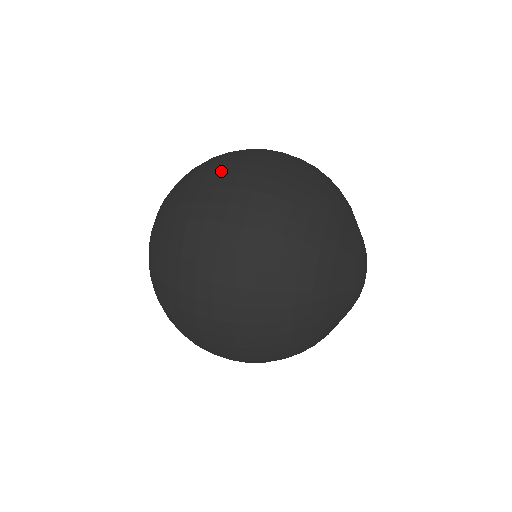
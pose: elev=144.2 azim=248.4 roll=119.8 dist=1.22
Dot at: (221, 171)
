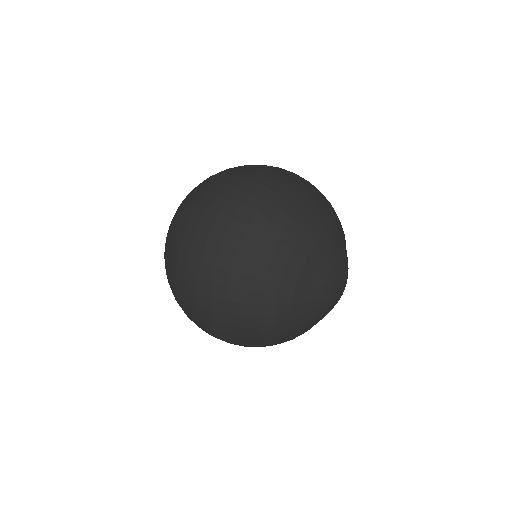
Dot at: (192, 237)
